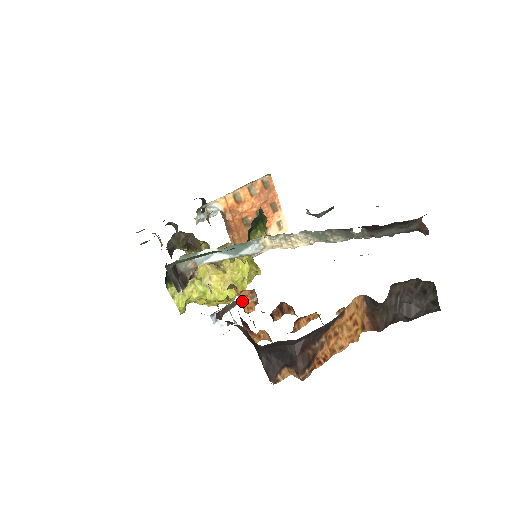
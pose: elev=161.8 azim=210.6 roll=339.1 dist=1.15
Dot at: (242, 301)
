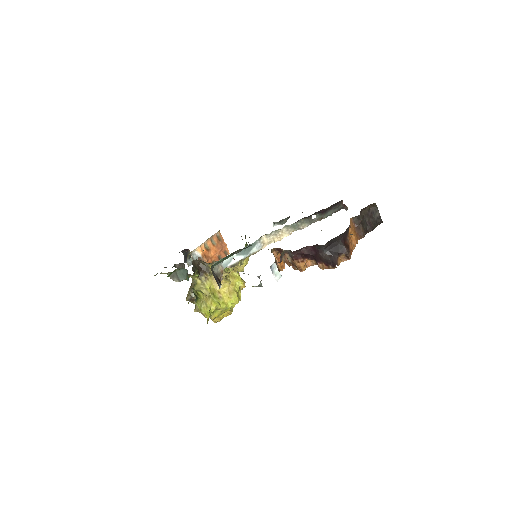
Dot at: (278, 261)
